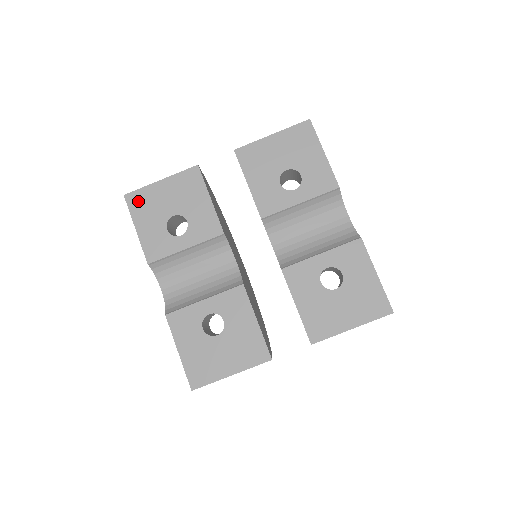
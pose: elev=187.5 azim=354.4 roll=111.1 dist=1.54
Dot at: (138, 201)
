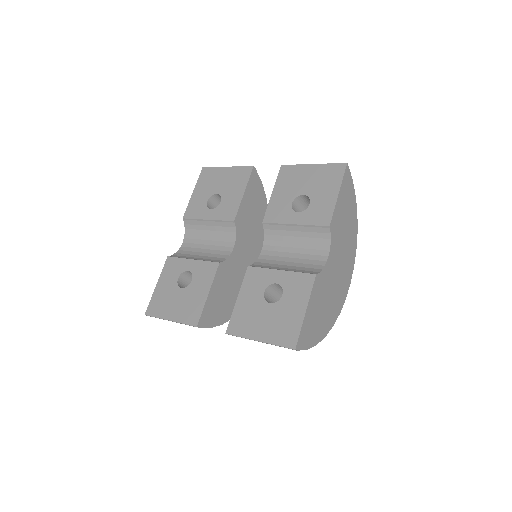
Dot at: (206, 175)
